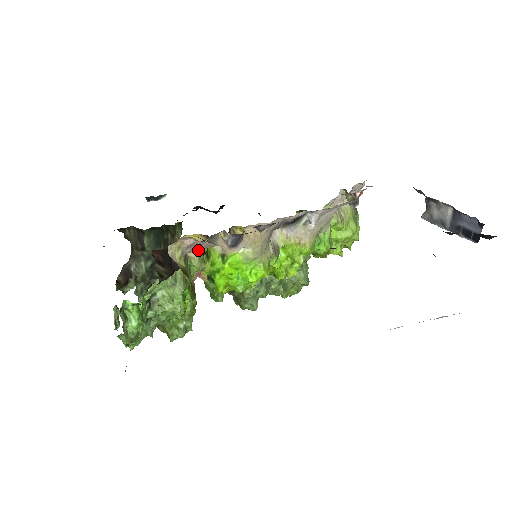
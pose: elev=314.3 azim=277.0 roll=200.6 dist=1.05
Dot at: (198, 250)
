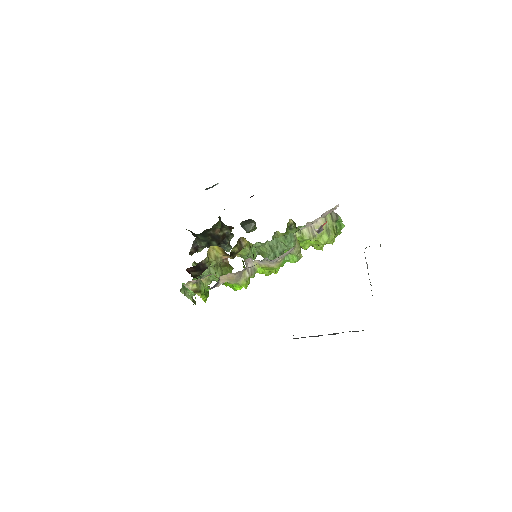
Dot at: (203, 278)
